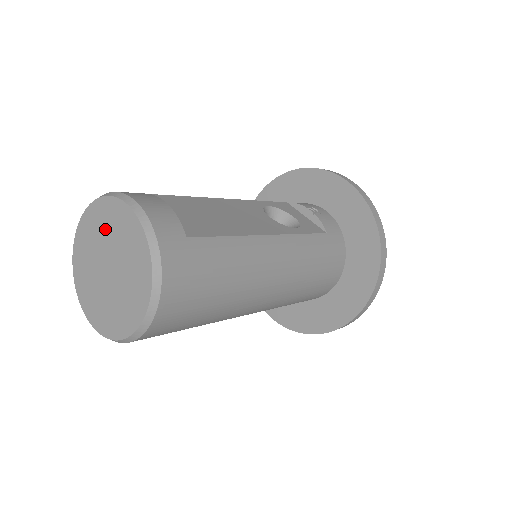
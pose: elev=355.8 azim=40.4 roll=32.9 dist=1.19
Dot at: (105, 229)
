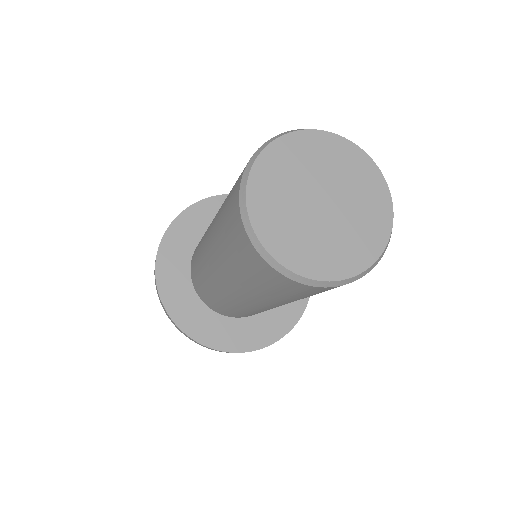
Dot at: (310, 162)
